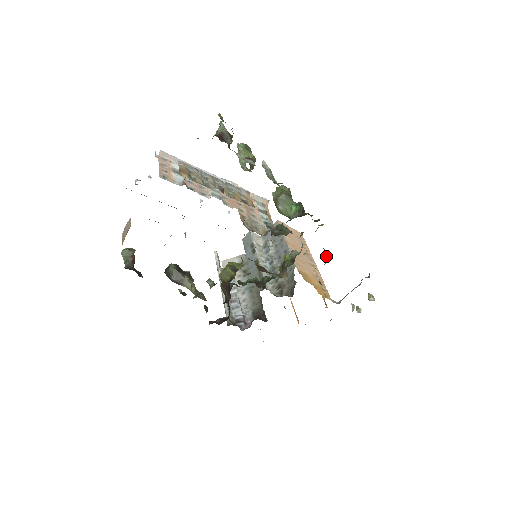
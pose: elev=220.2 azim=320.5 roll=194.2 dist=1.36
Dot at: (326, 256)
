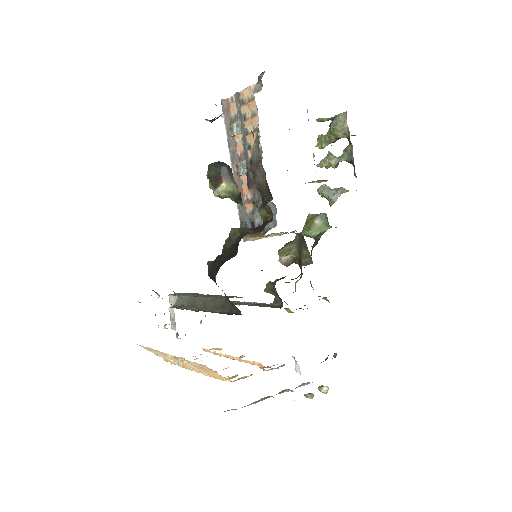
Dot at: occluded
